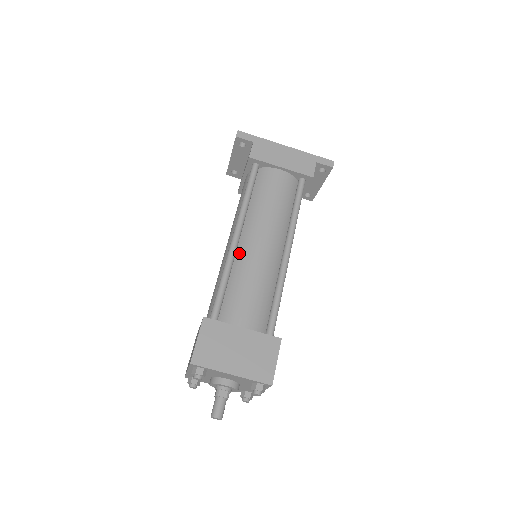
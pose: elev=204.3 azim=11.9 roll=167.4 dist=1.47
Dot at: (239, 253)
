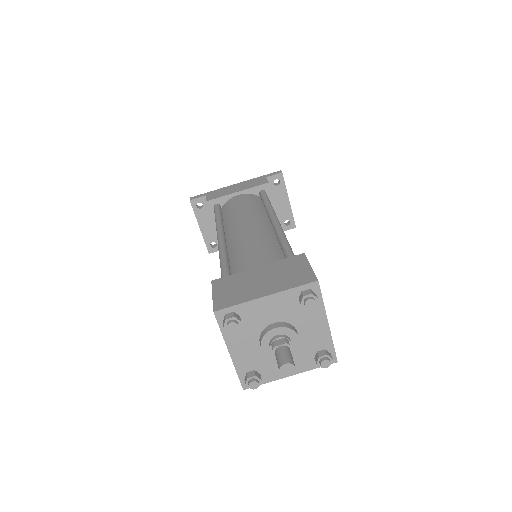
Dot at: (230, 245)
